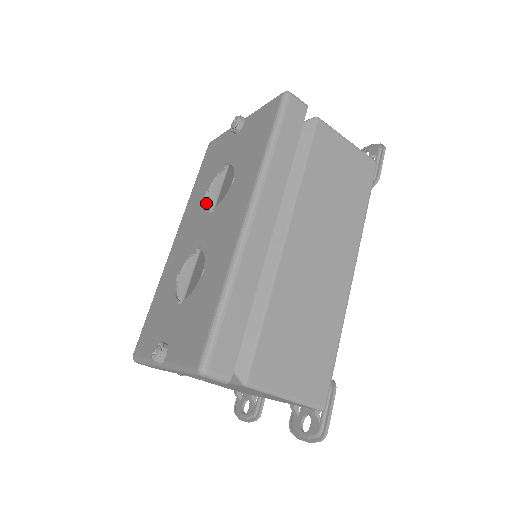
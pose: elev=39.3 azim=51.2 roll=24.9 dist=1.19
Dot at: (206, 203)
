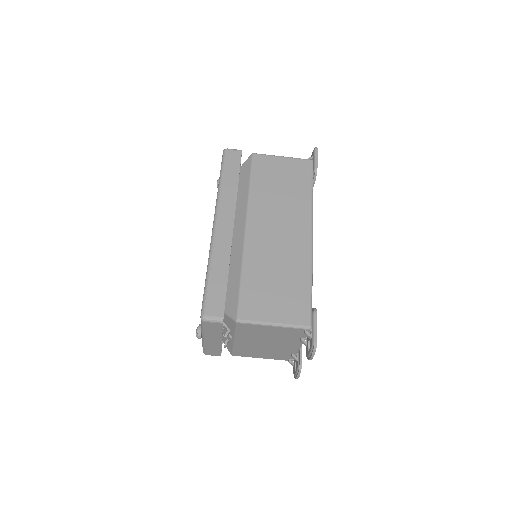
Dot at: occluded
